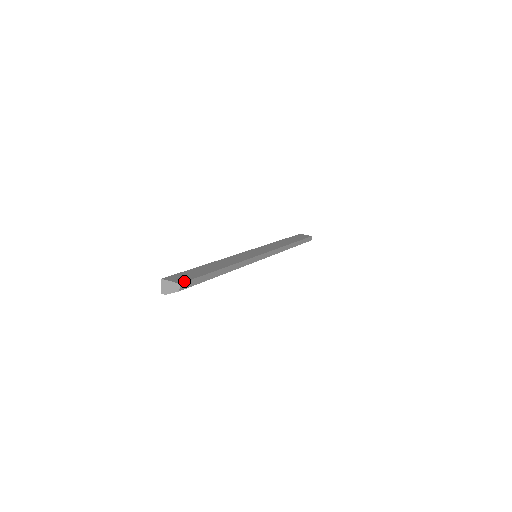
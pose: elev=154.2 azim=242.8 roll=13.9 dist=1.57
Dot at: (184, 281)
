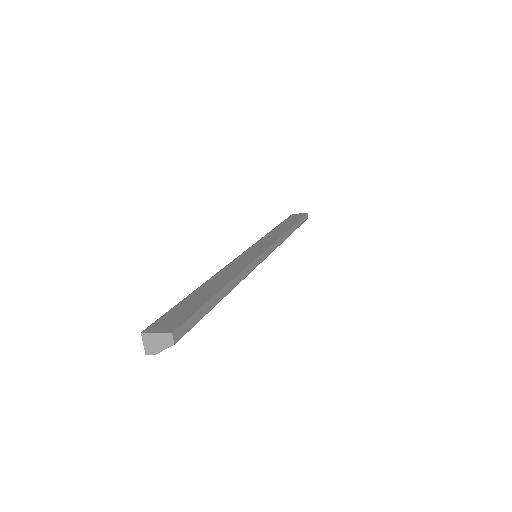
Dot at: (177, 326)
